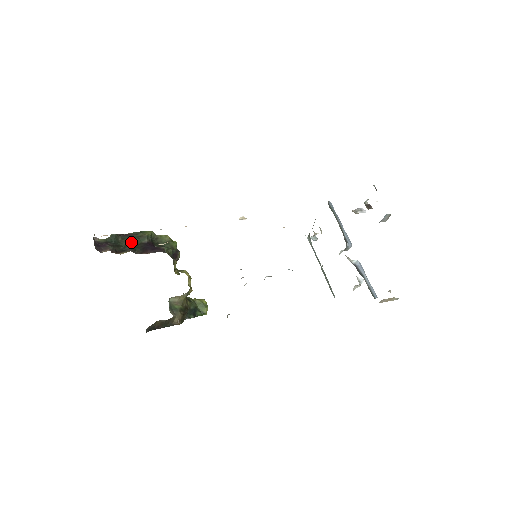
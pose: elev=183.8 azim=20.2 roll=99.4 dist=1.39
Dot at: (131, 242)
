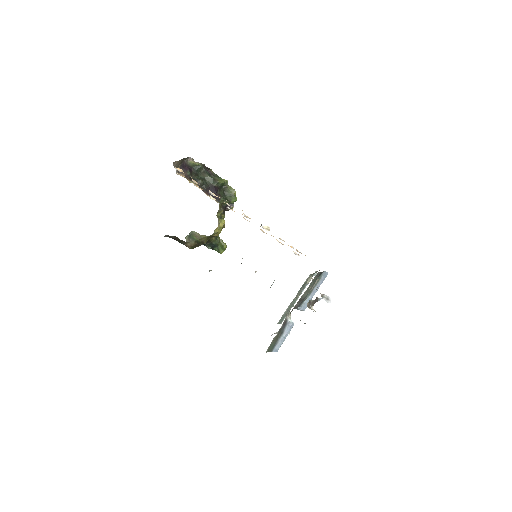
Dot at: (206, 178)
